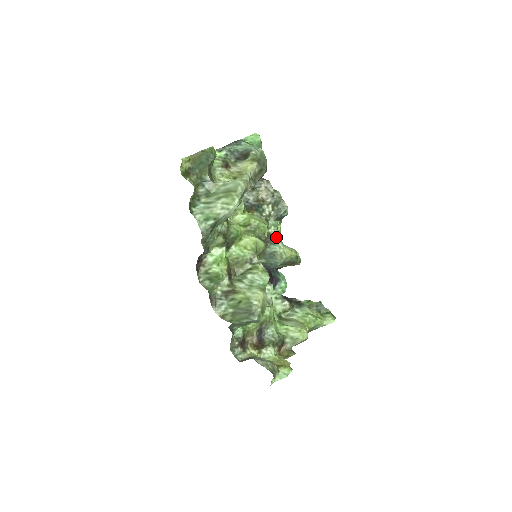
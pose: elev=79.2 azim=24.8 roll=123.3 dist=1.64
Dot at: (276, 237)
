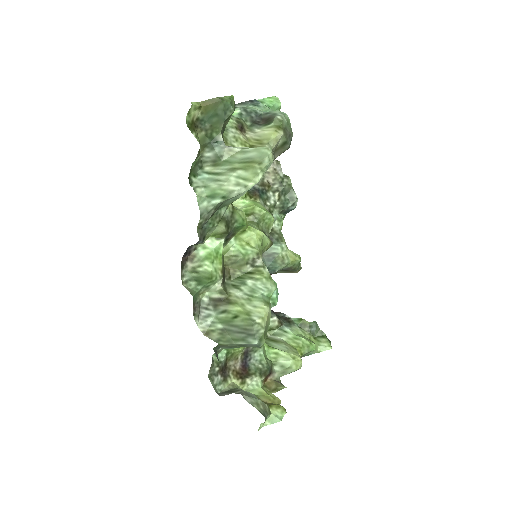
Dot at: (279, 235)
